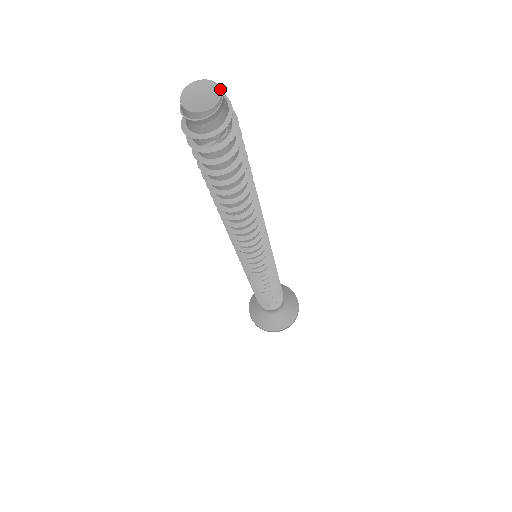
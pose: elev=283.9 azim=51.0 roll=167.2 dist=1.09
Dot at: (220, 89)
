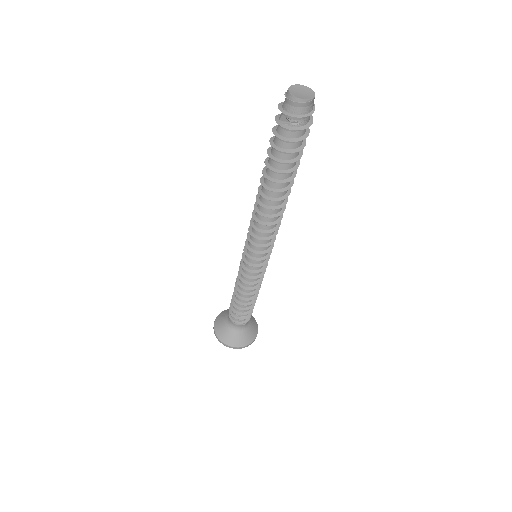
Dot at: (313, 97)
